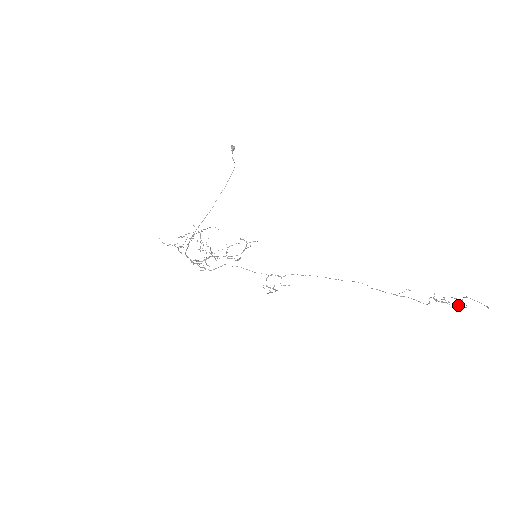
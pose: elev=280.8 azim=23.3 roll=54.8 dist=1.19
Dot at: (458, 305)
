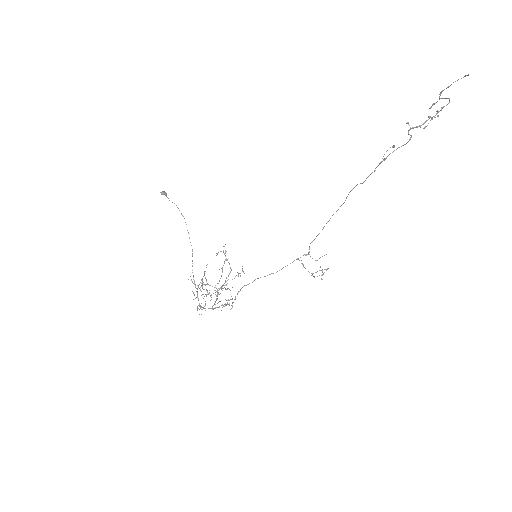
Dot at: (441, 107)
